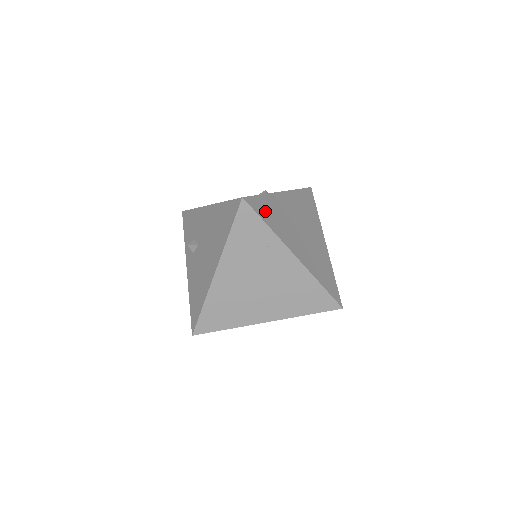
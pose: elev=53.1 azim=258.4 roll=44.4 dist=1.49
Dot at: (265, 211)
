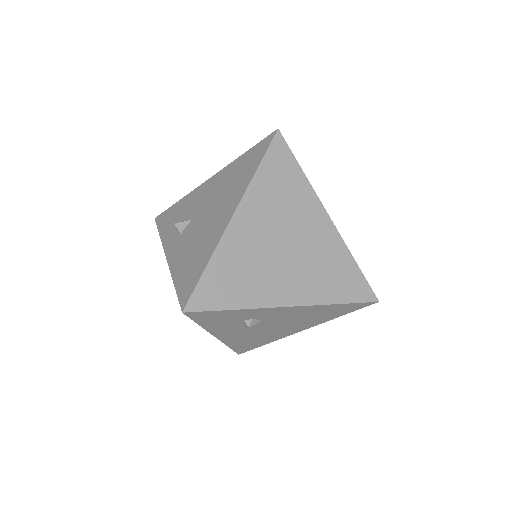
Dot at: occluded
